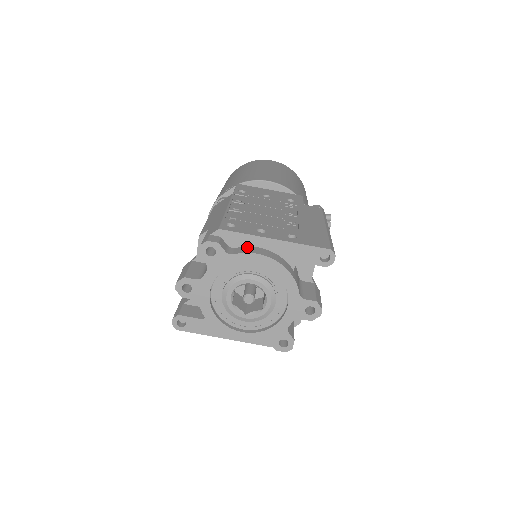
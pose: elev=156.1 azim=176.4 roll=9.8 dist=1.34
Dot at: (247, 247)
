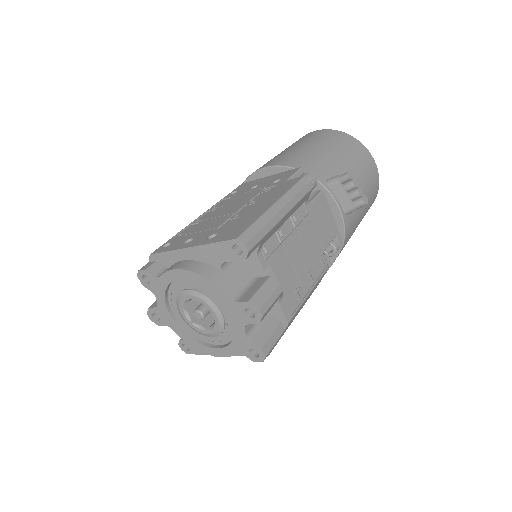
Dot at: (175, 264)
